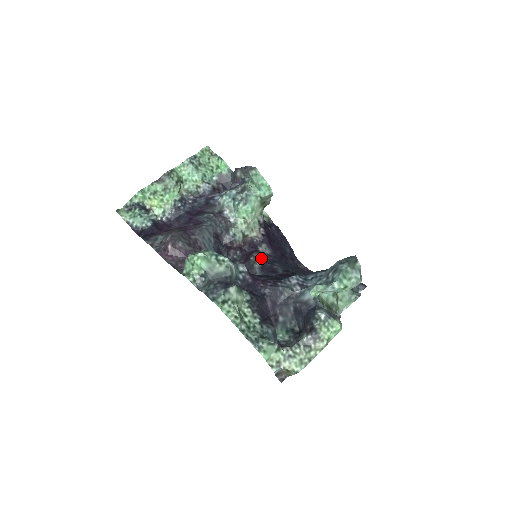
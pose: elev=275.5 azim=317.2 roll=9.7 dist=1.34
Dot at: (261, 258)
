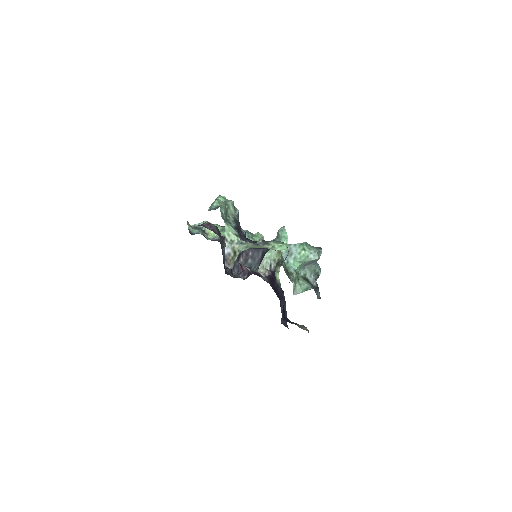
Dot at: occluded
